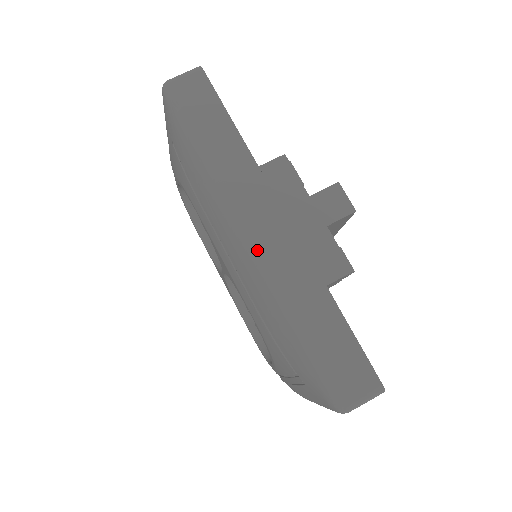
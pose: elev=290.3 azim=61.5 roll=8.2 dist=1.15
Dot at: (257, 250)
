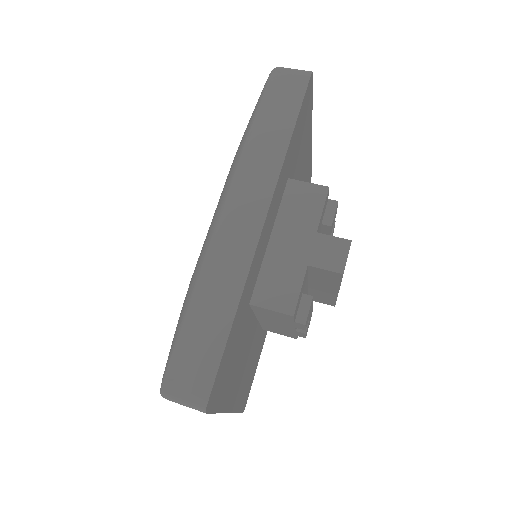
Dot at: (221, 226)
